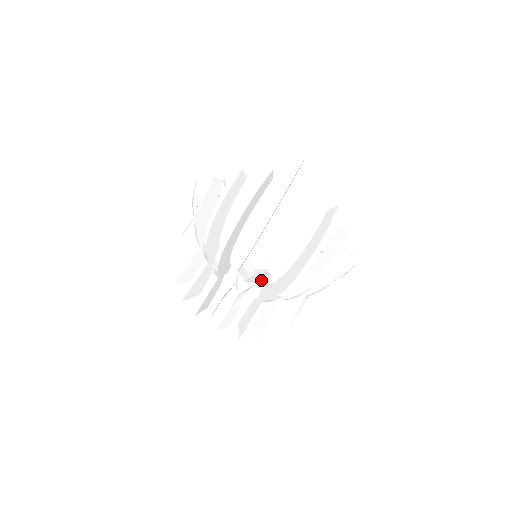
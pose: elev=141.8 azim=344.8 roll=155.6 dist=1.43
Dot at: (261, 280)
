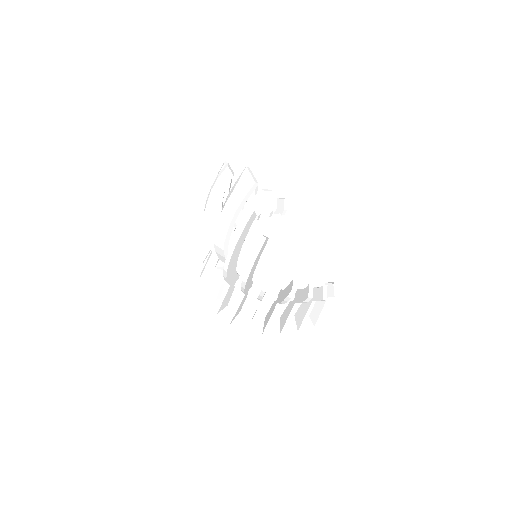
Dot at: occluded
